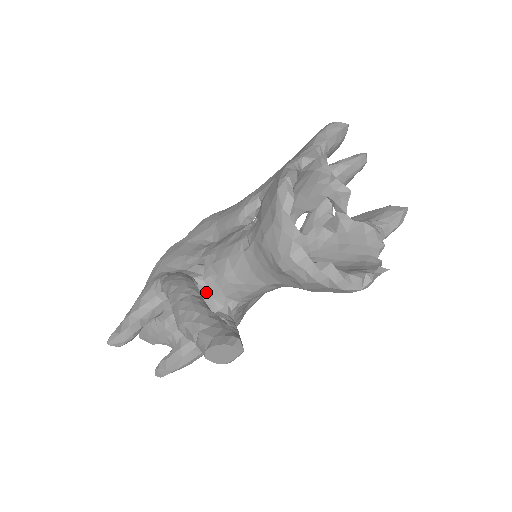
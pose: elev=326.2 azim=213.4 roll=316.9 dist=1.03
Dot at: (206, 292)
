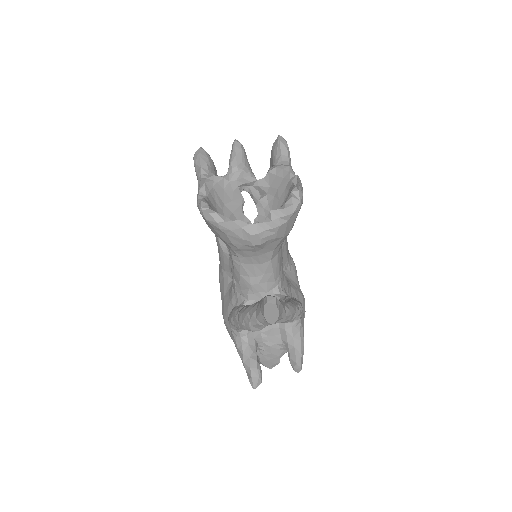
Dot at: occluded
